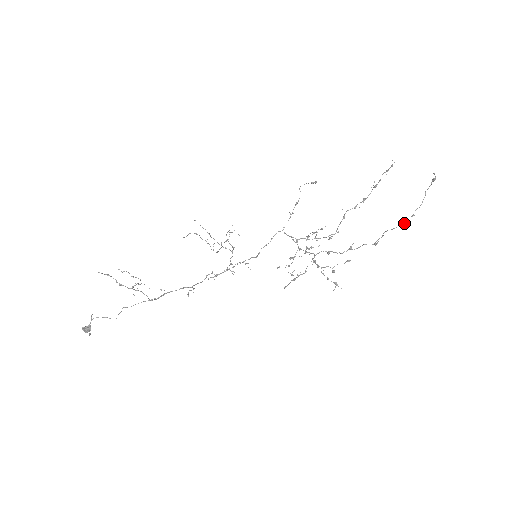
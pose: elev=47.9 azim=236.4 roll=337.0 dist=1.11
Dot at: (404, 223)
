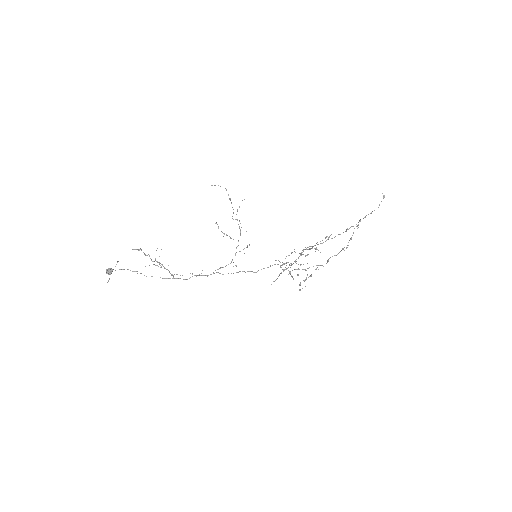
Dot at: occluded
